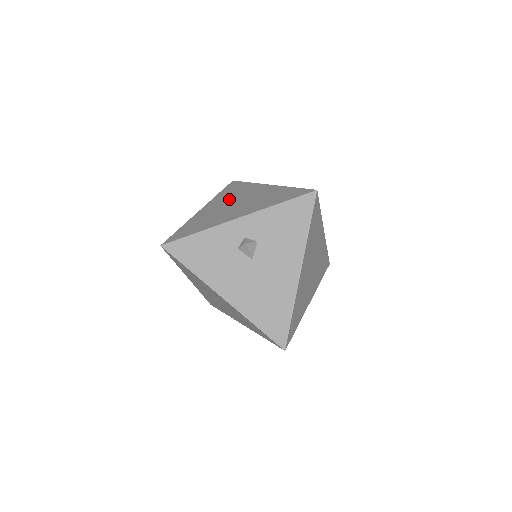
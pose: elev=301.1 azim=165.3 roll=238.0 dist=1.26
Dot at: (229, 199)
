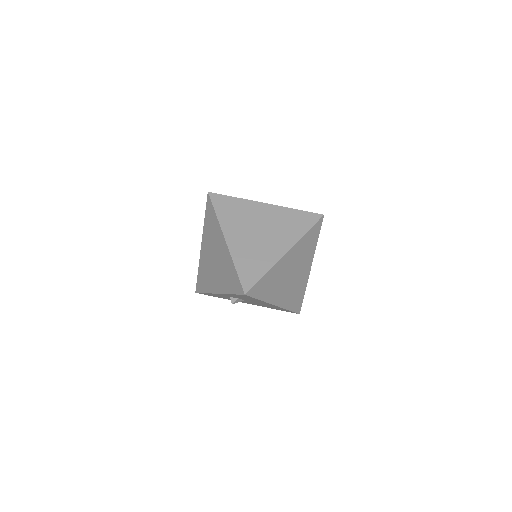
Dot at: (210, 245)
